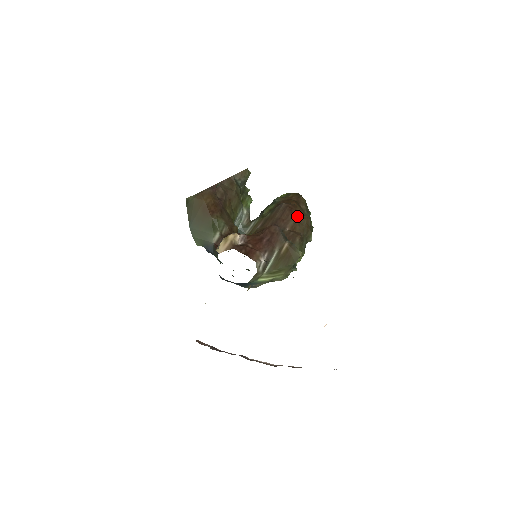
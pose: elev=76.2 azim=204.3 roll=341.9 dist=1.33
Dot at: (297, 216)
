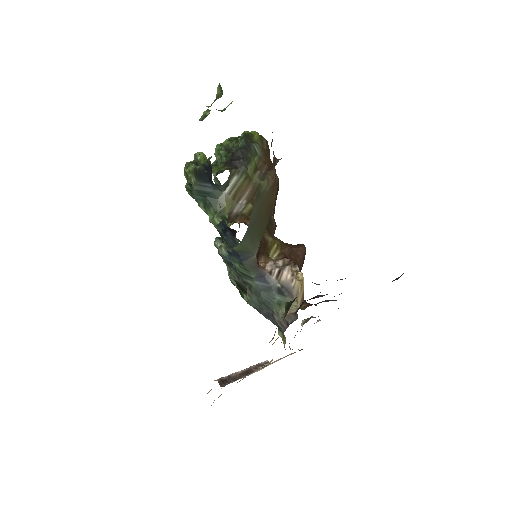
Dot at: occluded
